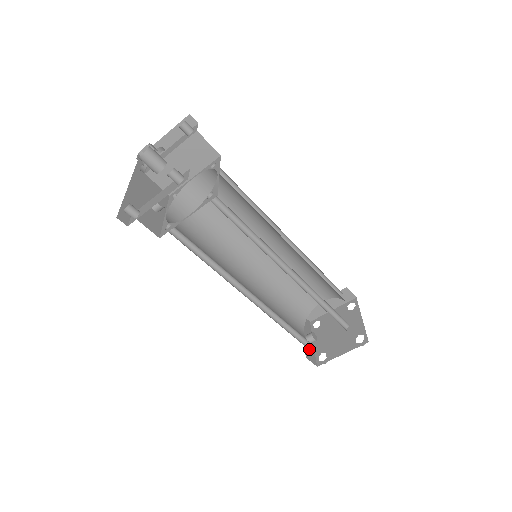
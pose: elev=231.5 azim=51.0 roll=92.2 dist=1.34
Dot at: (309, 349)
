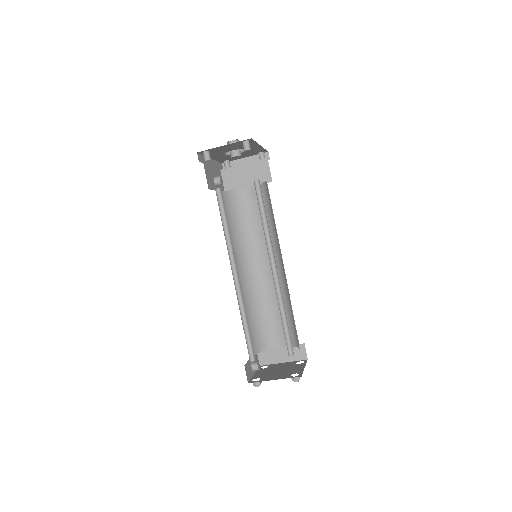
Dot at: (249, 369)
